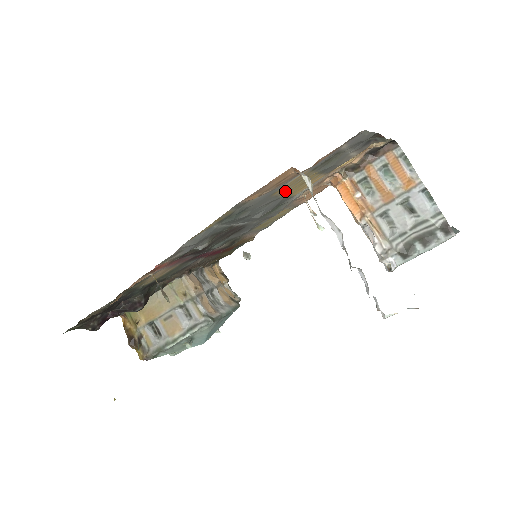
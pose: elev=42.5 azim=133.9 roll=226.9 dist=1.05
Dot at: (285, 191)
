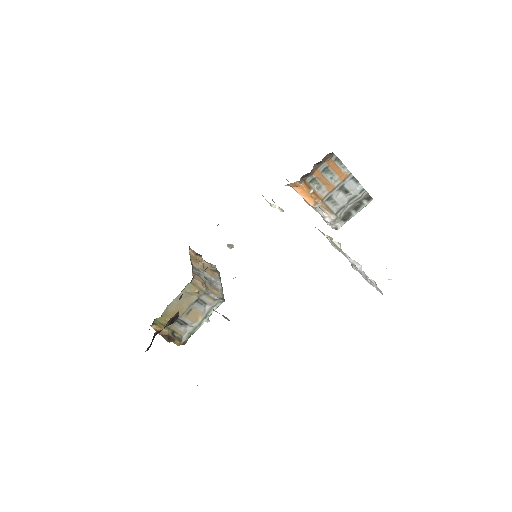
Dot at: occluded
